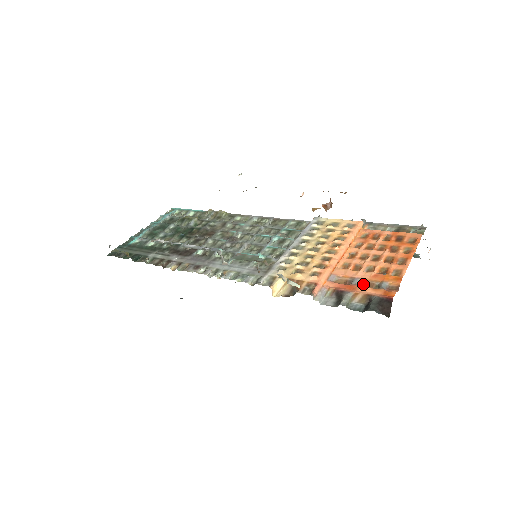
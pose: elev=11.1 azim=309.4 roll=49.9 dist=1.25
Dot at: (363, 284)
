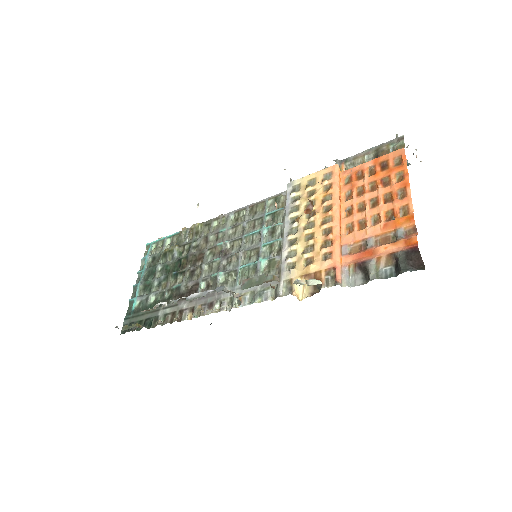
Dot at: (378, 242)
